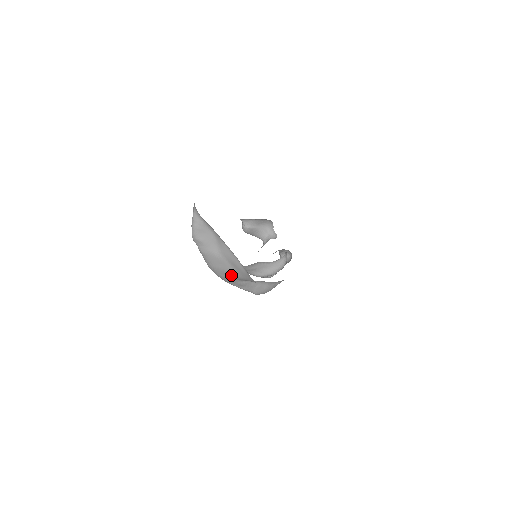
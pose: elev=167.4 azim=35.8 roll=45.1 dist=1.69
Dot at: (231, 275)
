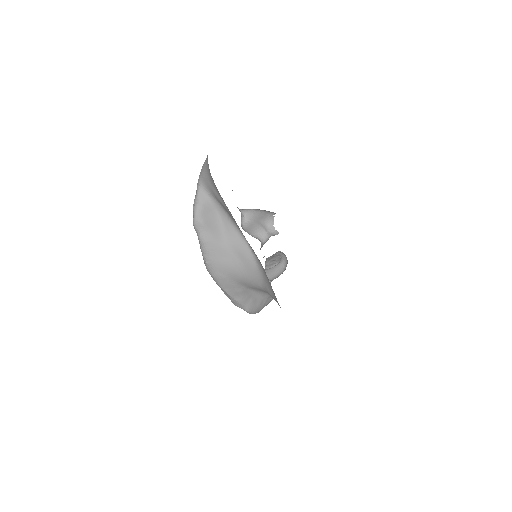
Dot at: (234, 273)
